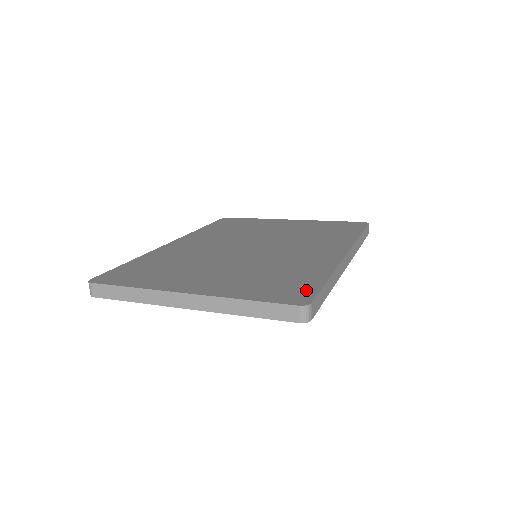
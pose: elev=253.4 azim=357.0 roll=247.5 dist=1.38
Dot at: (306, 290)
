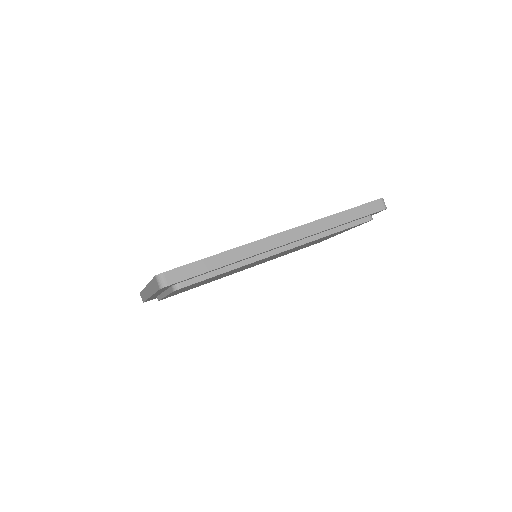
Dot at: occluded
